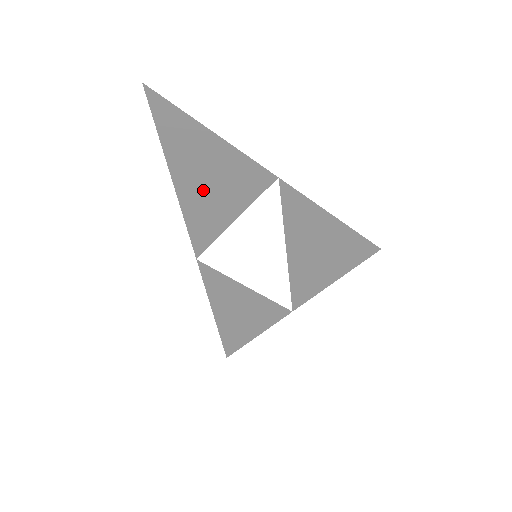
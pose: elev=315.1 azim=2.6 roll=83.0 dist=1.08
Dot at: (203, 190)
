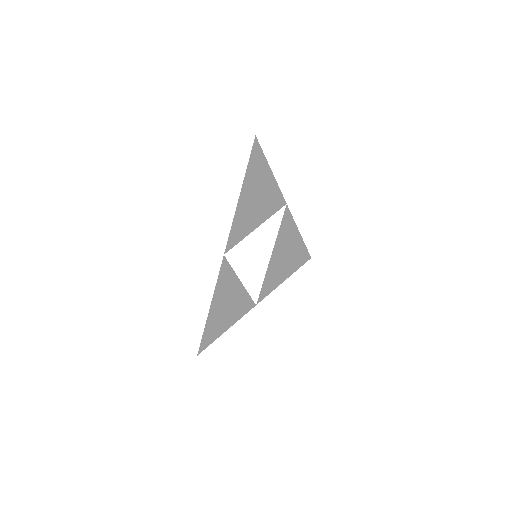
Dot at: (251, 204)
